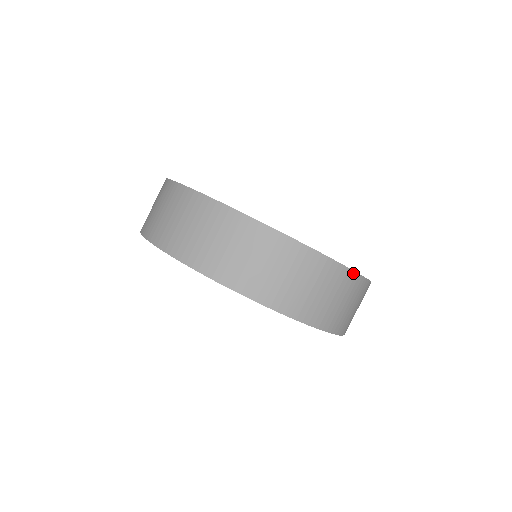
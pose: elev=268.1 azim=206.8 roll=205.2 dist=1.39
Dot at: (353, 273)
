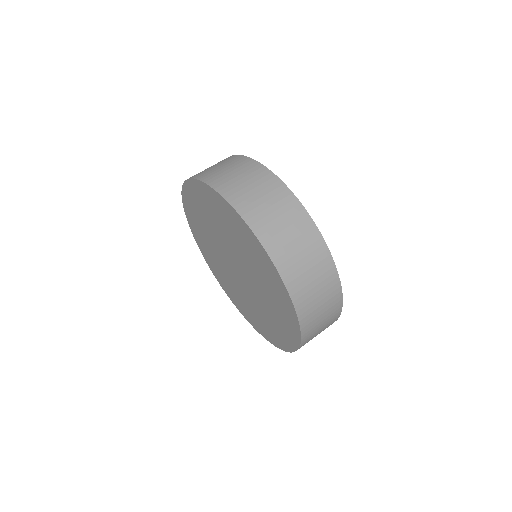
Dot at: (264, 168)
